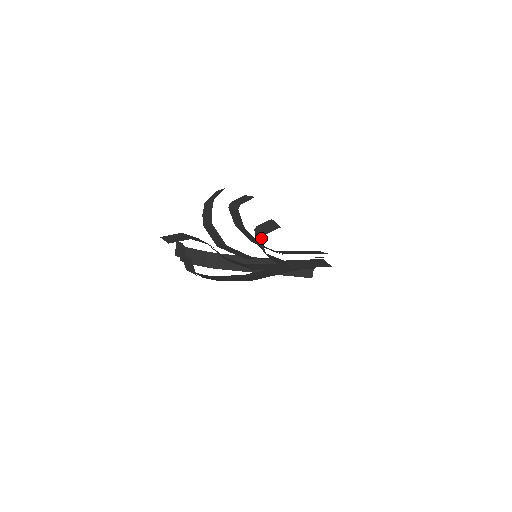
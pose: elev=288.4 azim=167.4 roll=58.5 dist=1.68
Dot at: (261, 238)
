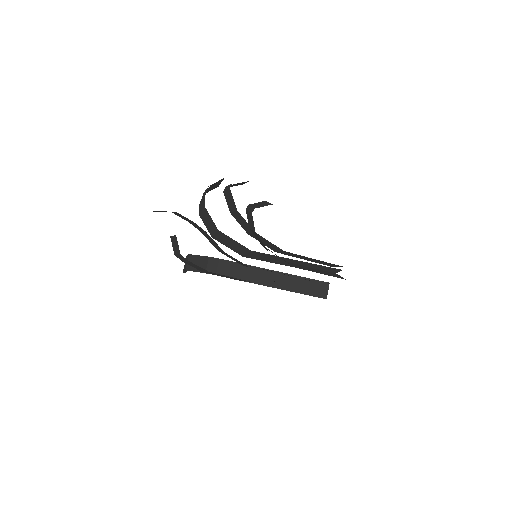
Dot at: (251, 215)
